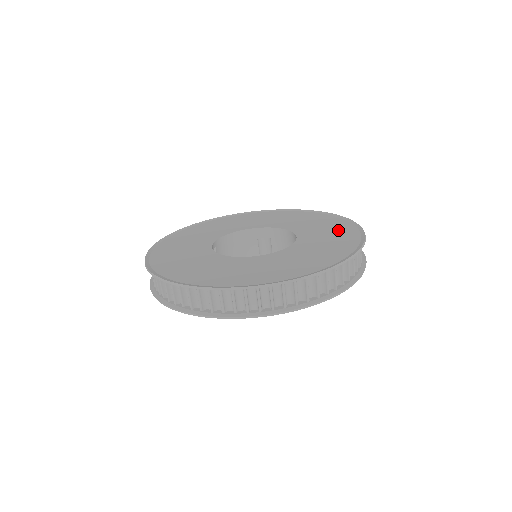
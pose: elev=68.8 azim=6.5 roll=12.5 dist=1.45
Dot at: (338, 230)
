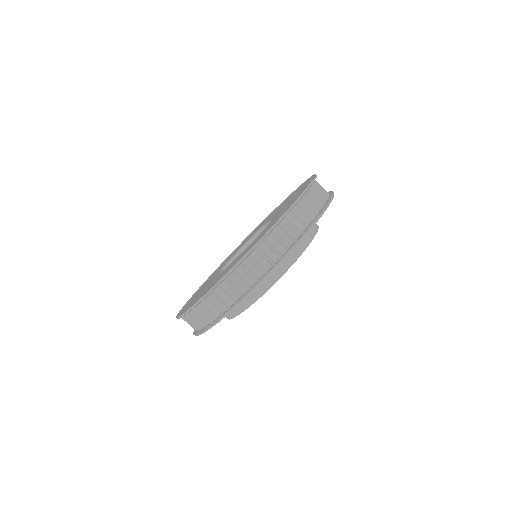
Dot at: (293, 194)
